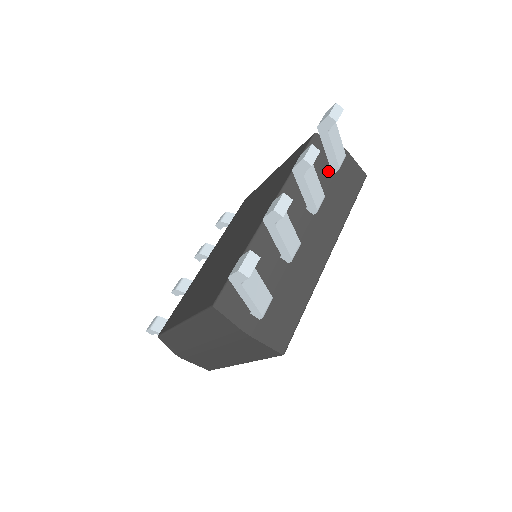
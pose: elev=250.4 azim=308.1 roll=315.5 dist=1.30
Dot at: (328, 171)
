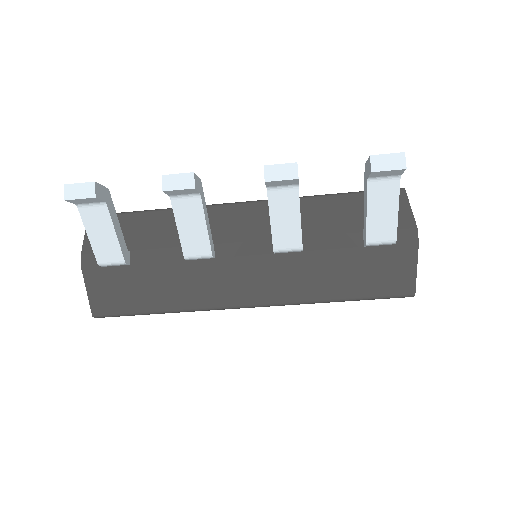
Dot at: (356, 236)
